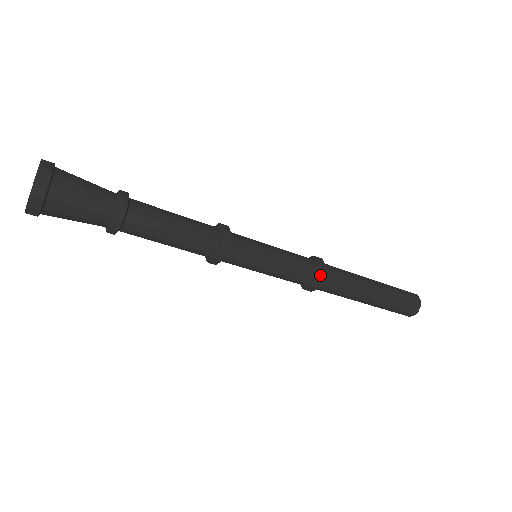
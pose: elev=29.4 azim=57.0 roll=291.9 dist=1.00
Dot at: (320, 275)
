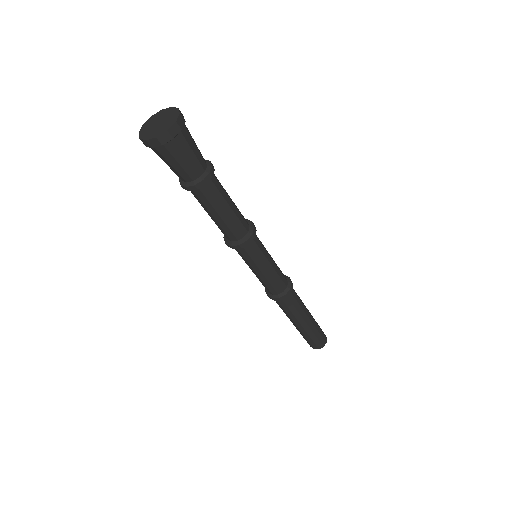
Dot at: (289, 290)
